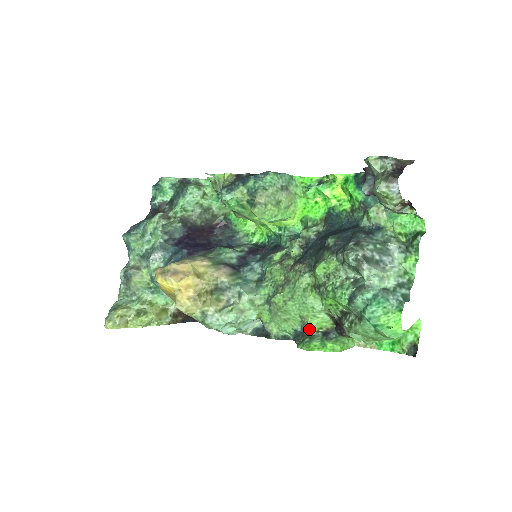
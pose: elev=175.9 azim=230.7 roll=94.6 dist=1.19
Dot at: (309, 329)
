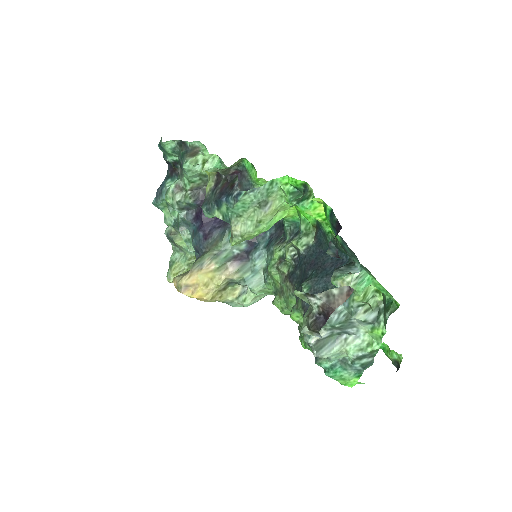
Dot at: occluded
